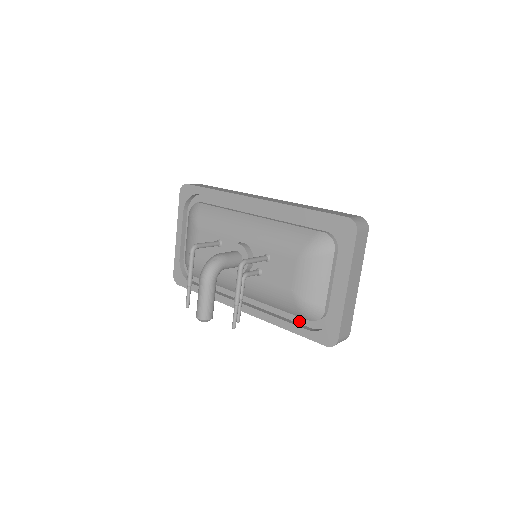
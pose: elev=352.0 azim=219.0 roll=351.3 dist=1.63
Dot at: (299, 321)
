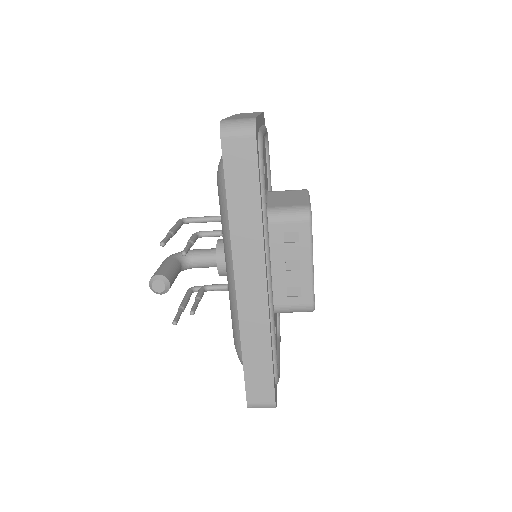
Dot at: occluded
